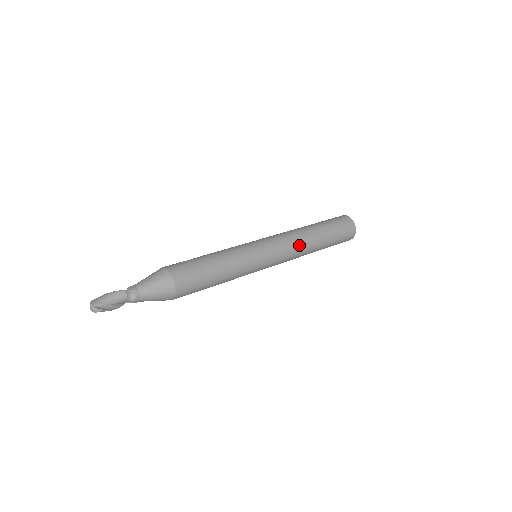
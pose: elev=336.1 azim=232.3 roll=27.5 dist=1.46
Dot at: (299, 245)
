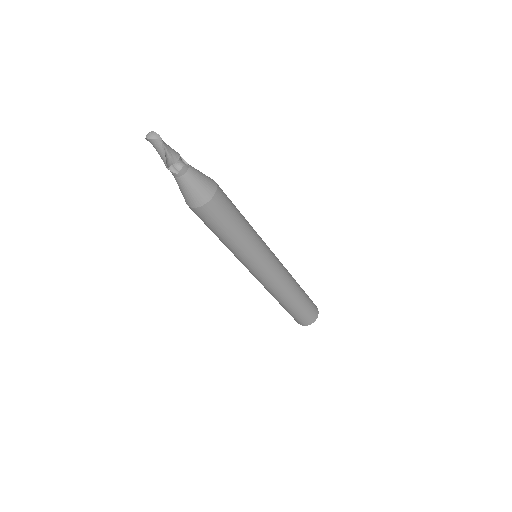
Dot at: (288, 275)
